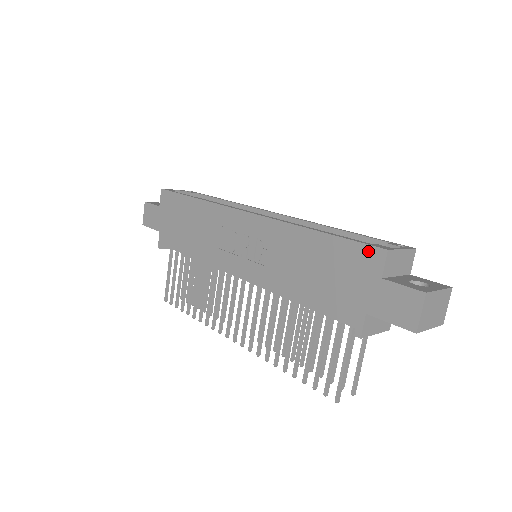
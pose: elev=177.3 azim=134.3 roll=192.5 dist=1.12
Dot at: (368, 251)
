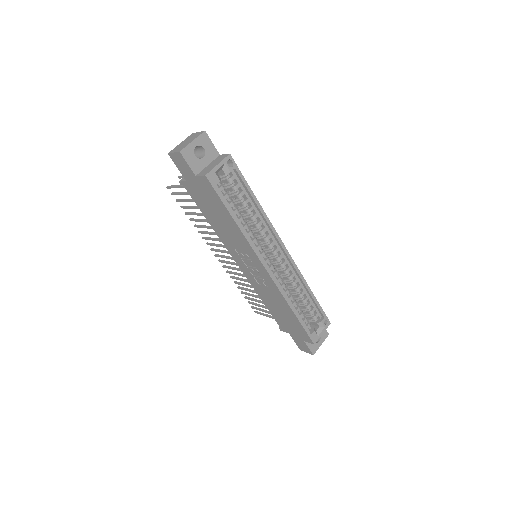
Dot at: (308, 337)
